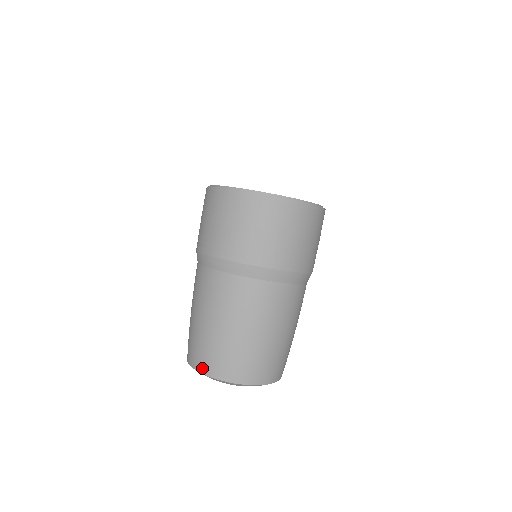
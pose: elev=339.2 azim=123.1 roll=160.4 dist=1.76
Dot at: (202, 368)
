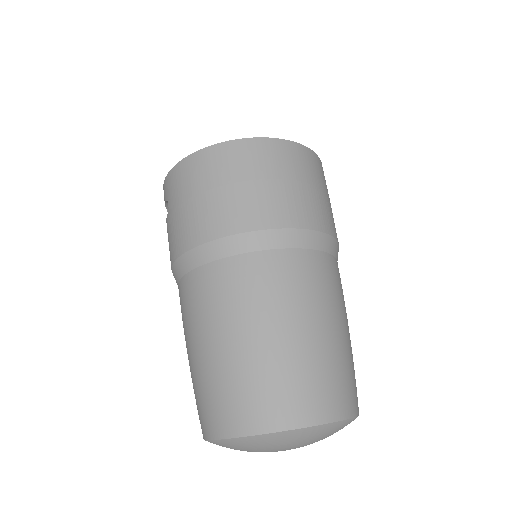
Dot at: (280, 420)
